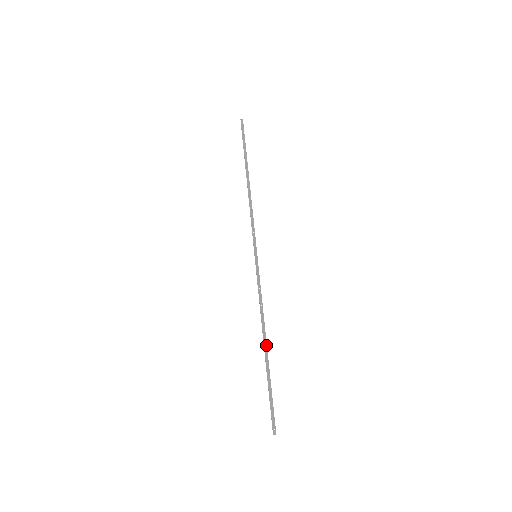
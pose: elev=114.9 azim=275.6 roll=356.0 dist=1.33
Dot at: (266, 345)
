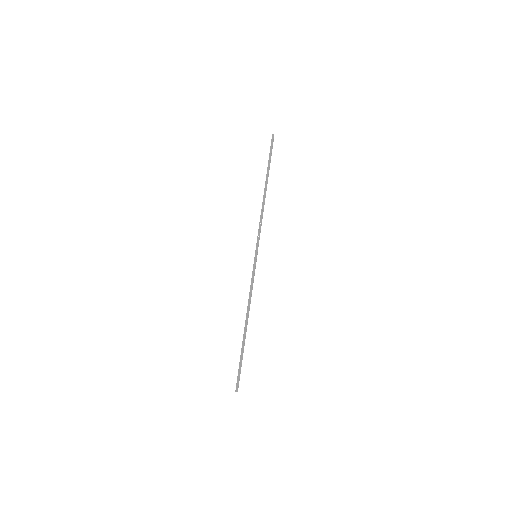
Dot at: (246, 327)
